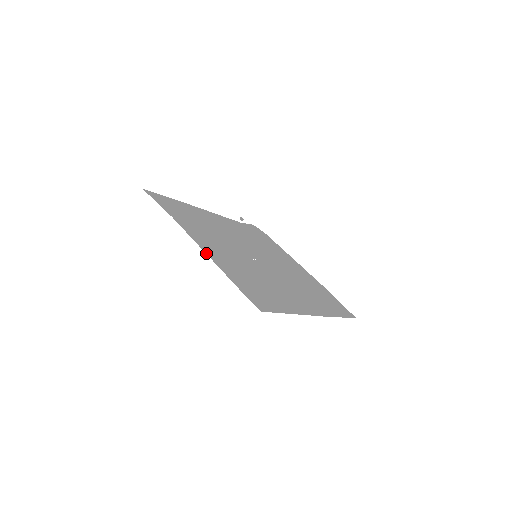
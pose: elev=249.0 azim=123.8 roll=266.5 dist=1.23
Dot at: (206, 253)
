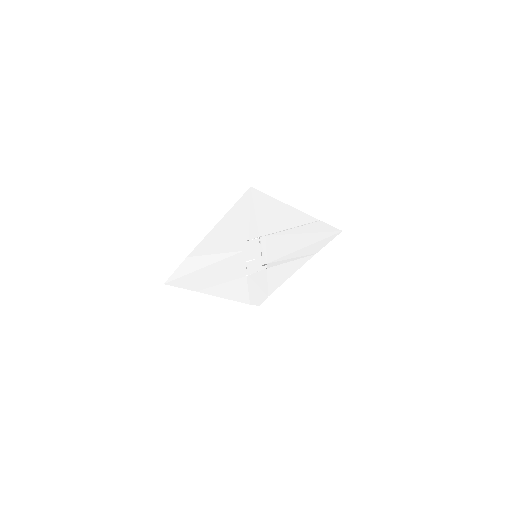
Dot at: (212, 229)
